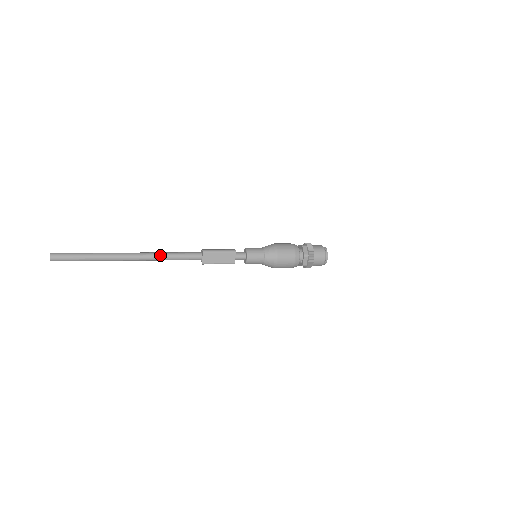
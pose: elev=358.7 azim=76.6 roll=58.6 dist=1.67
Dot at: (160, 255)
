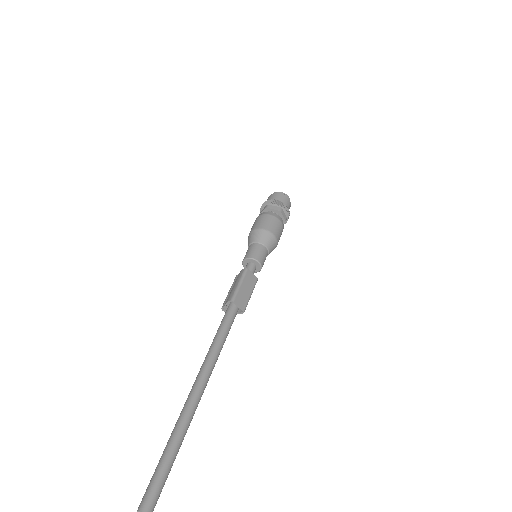
Dot at: (214, 352)
